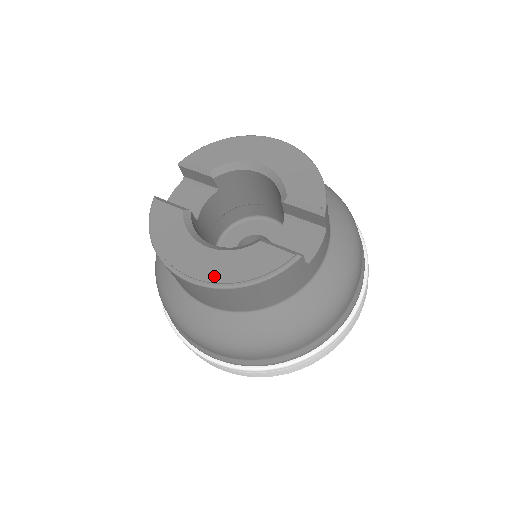
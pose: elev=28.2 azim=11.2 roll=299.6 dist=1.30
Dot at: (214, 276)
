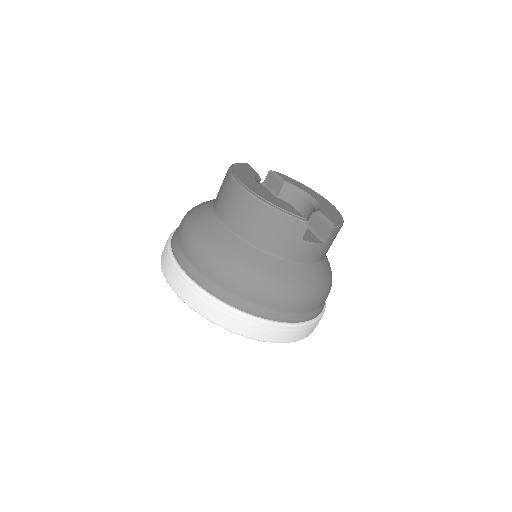
Dot at: (254, 190)
